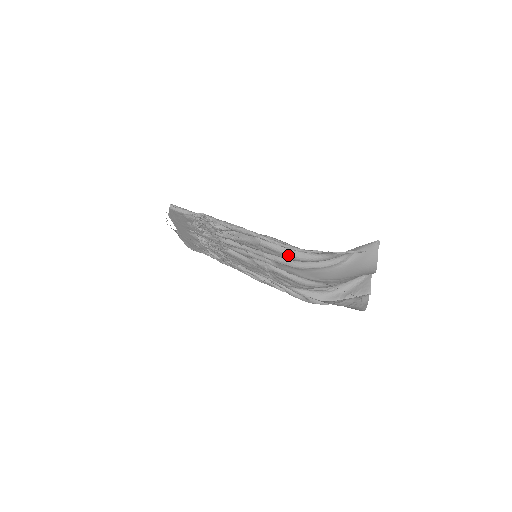
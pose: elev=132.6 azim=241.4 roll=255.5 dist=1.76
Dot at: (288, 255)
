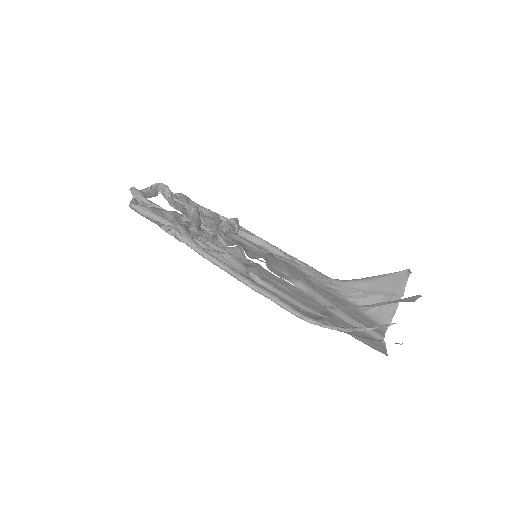
Dot at: (291, 304)
